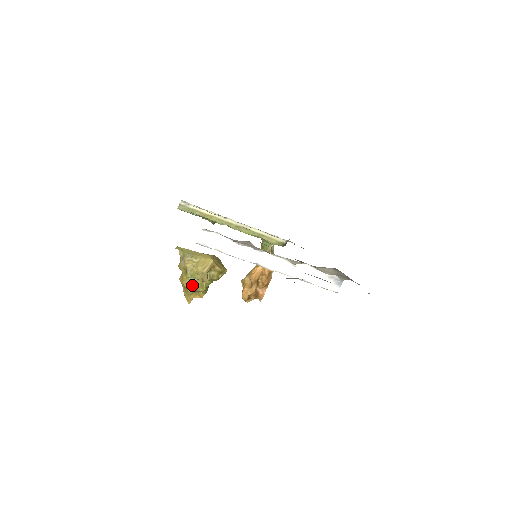
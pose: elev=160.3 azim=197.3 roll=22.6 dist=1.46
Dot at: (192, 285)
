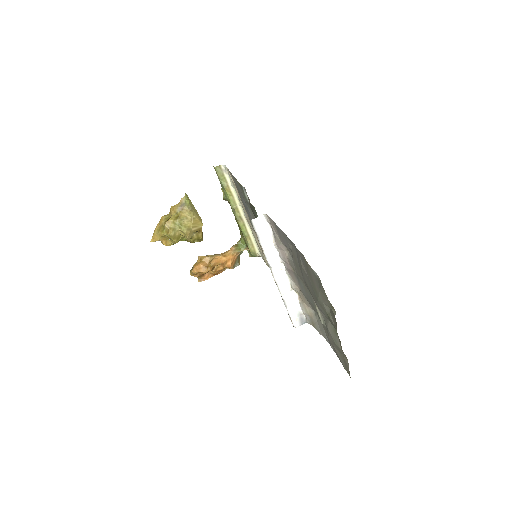
Dot at: (173, 231)
